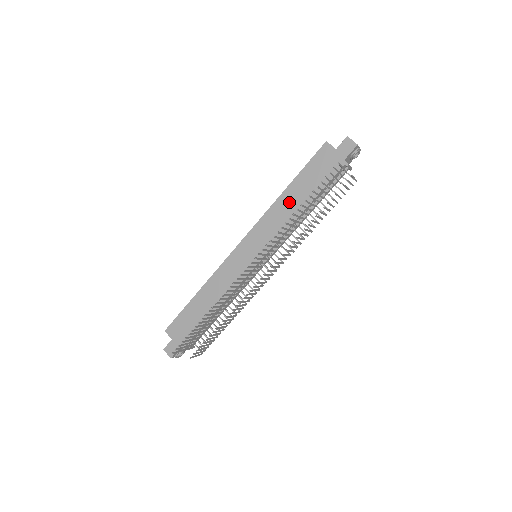
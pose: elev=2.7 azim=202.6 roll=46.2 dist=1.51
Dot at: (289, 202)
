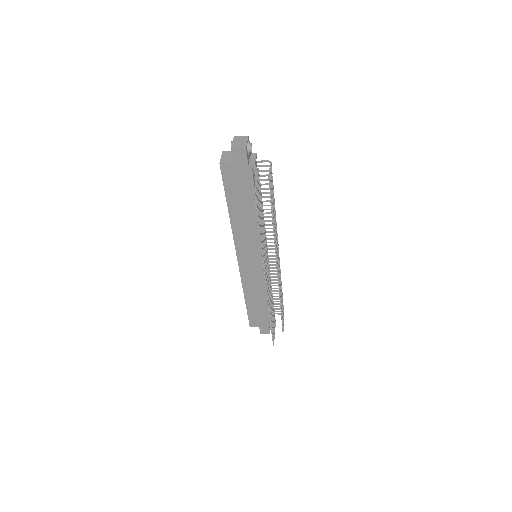
Dot at: (241, 218)
